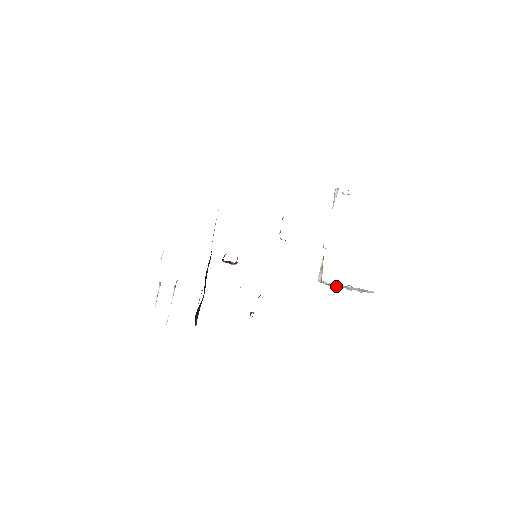
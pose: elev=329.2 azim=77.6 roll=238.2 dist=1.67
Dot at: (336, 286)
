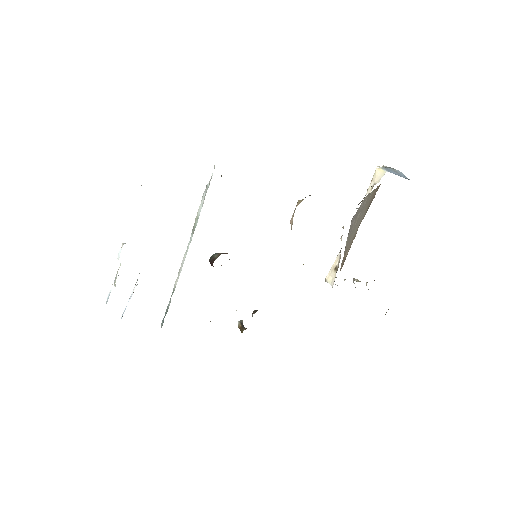
Dot at: occluded
